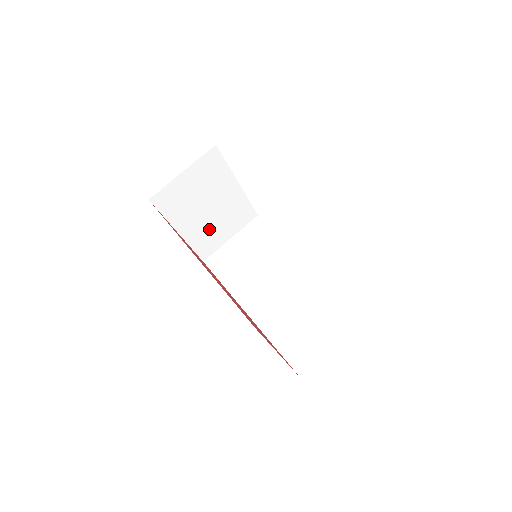
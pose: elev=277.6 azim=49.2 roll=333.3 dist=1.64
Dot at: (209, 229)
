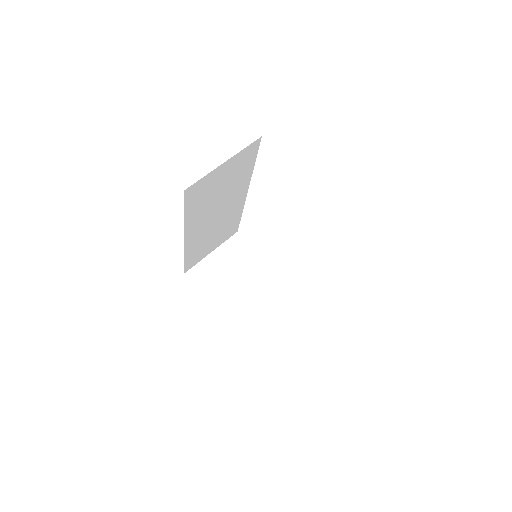
Dot at: (251, 310)
